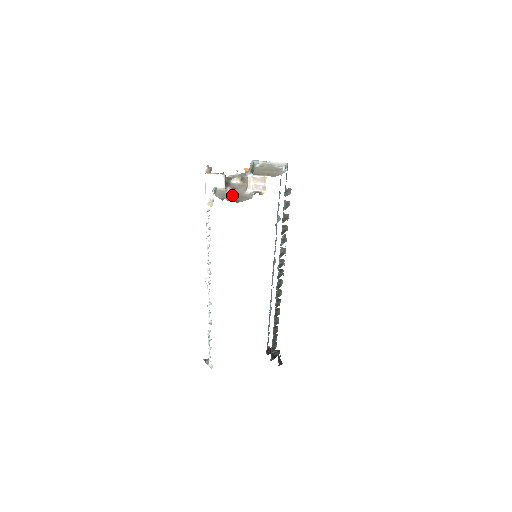
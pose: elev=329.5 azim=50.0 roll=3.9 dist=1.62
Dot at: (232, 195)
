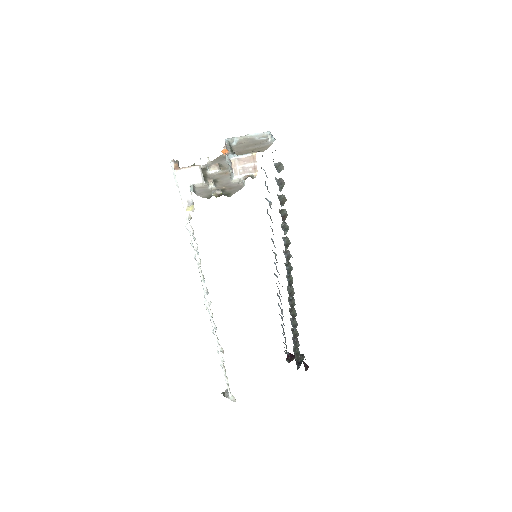
Dot at: occluded
